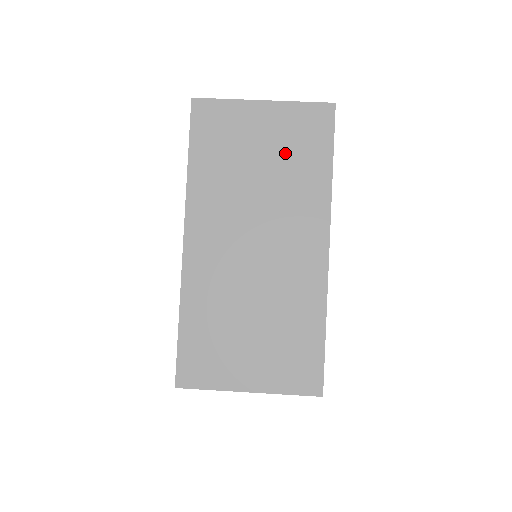
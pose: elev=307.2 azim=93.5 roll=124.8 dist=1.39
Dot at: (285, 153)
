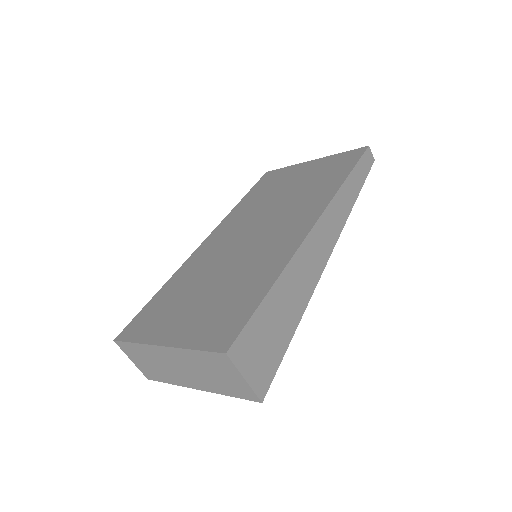
Dot at: (312, 180)
